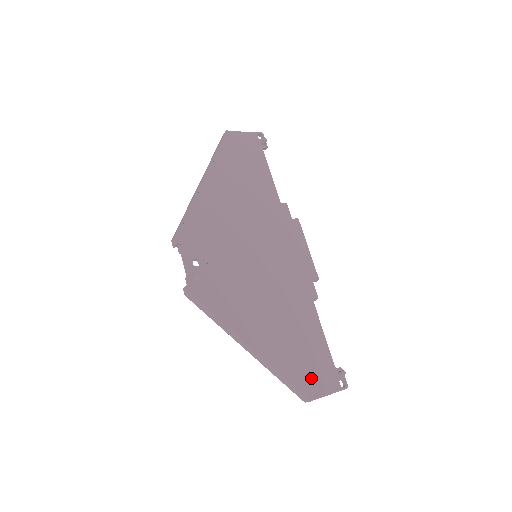
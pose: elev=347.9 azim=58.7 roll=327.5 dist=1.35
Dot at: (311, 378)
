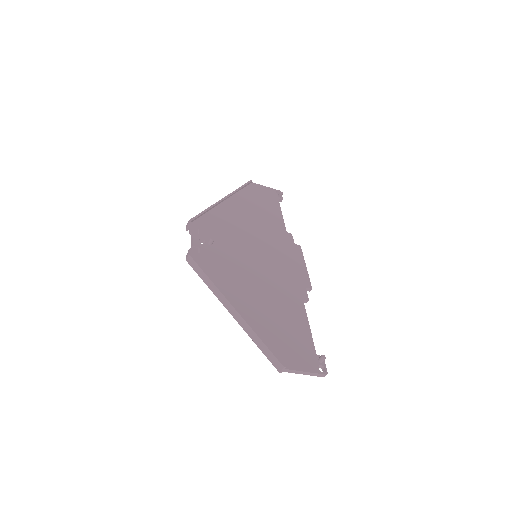
Dot at: (289, 352)
